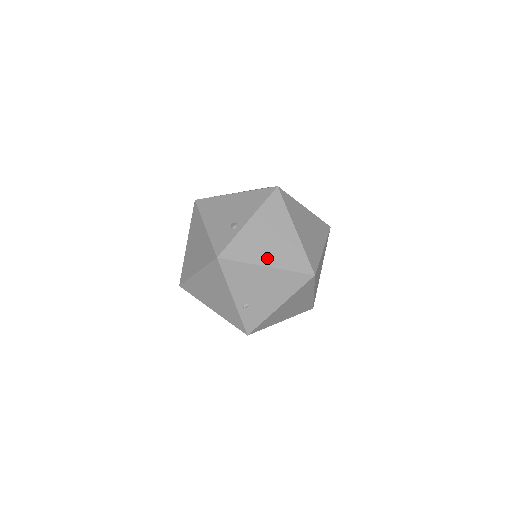
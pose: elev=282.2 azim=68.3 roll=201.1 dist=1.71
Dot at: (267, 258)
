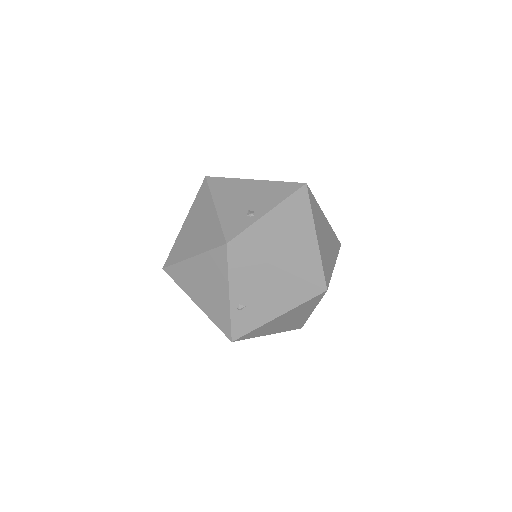
Dot at: (281, 258)
